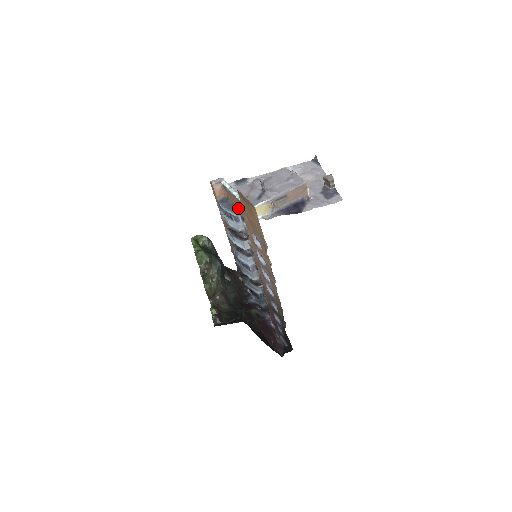
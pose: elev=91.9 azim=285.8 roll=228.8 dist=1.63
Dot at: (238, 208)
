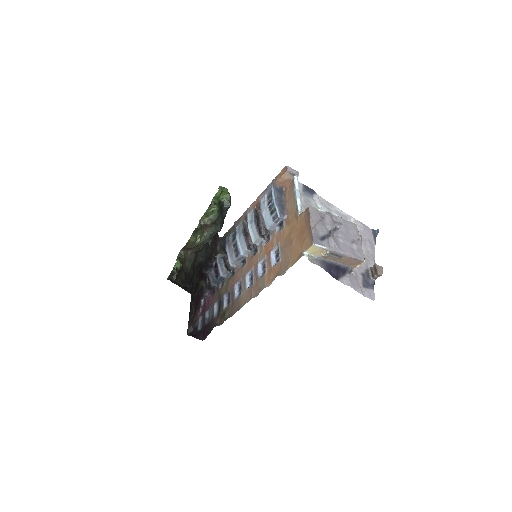
Dot at: (287, 213)
